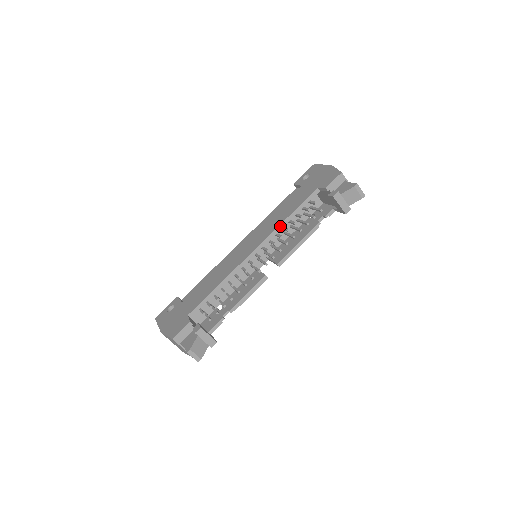
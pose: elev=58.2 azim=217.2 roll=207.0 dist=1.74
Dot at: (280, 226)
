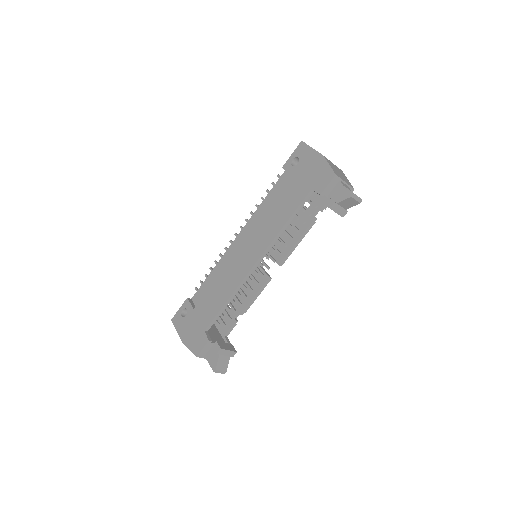
Dot at: (277, 235)
